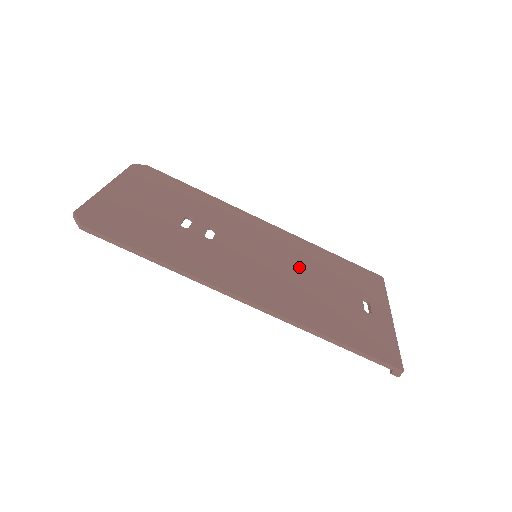
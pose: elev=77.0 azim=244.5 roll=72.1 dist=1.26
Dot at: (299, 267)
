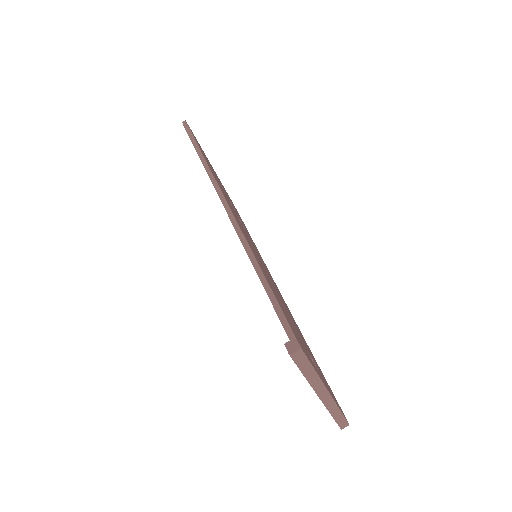
Dot at: occluded
